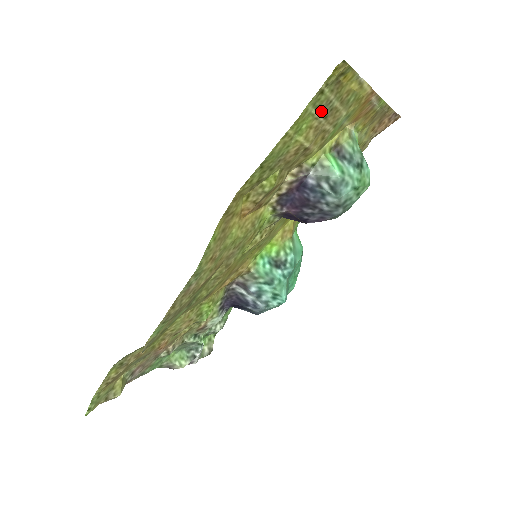
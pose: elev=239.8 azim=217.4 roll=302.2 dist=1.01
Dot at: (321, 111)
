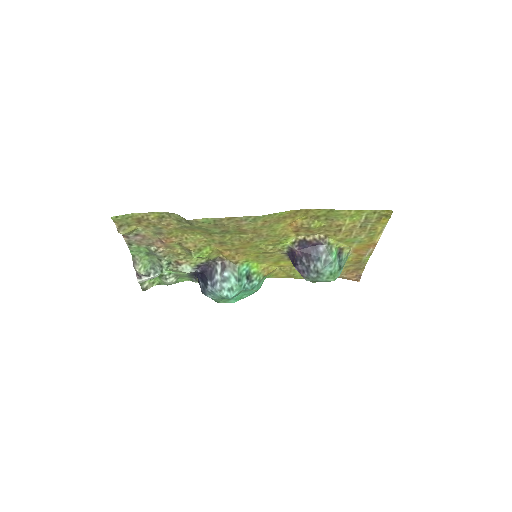
Dot at: (364, 221)
